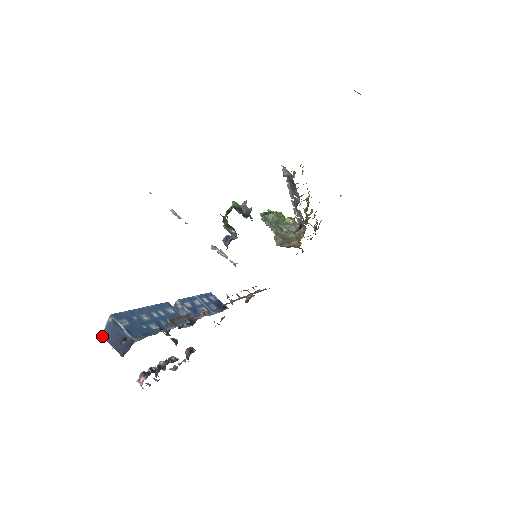
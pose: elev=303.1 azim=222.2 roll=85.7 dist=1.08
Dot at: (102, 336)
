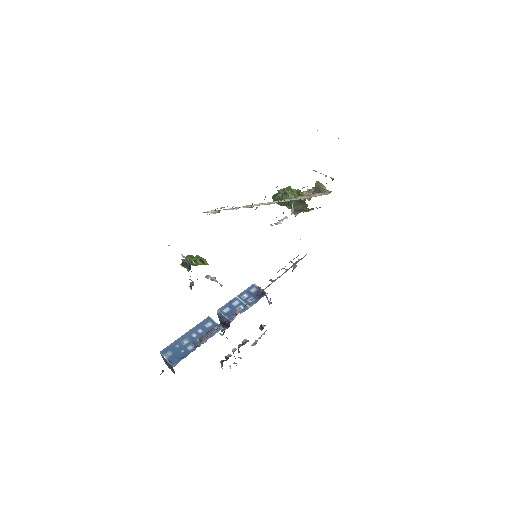
Dot at: (165, 363)
